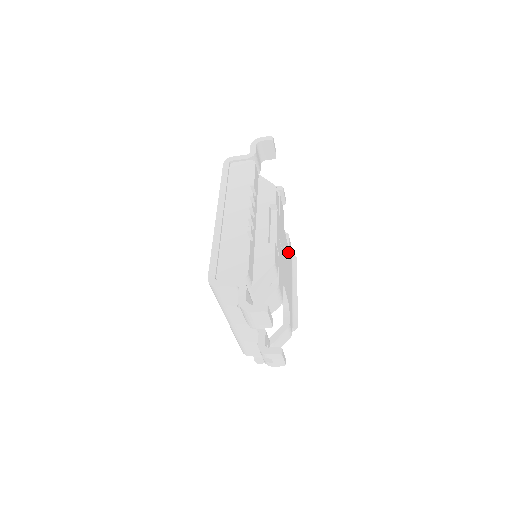
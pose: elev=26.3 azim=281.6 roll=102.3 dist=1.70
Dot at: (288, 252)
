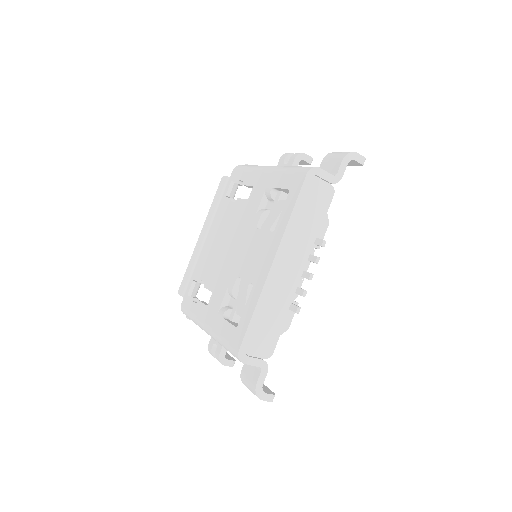
Dot at: occluded
